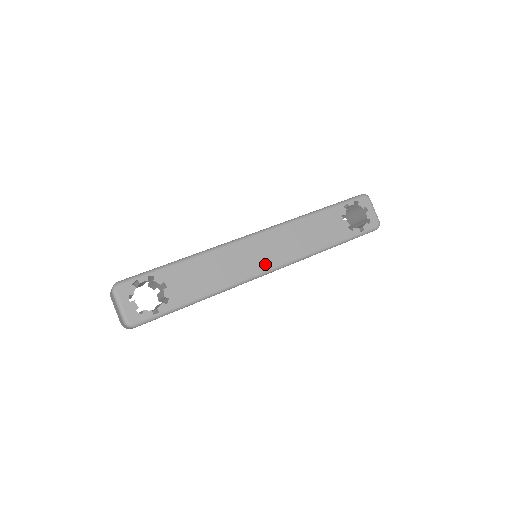
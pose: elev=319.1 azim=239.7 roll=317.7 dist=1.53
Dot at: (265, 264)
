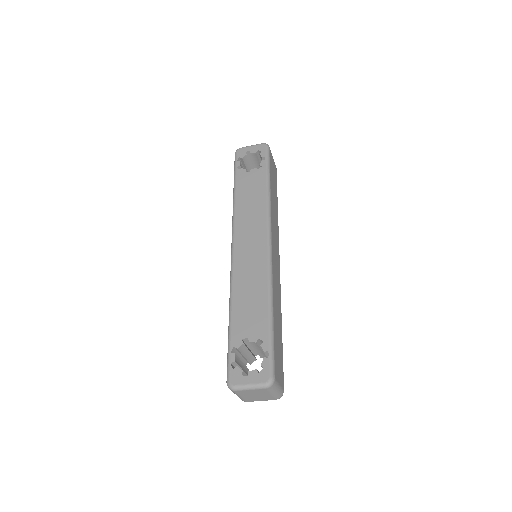
Dot at: (261, 246)
